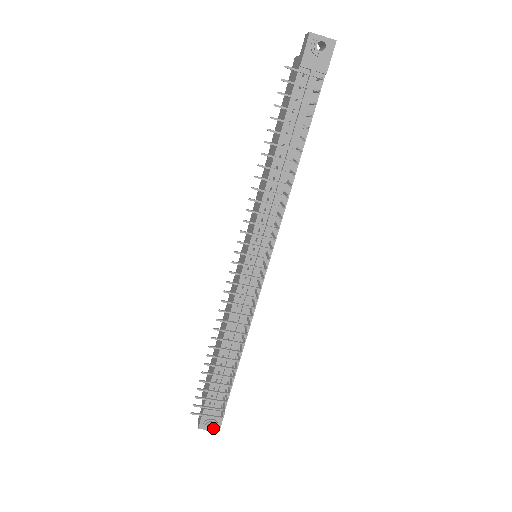
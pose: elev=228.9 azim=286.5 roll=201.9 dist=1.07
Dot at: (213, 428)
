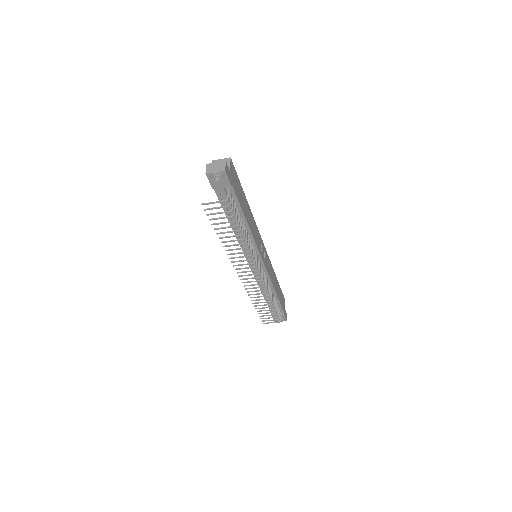
Dot at: (282, 321)
